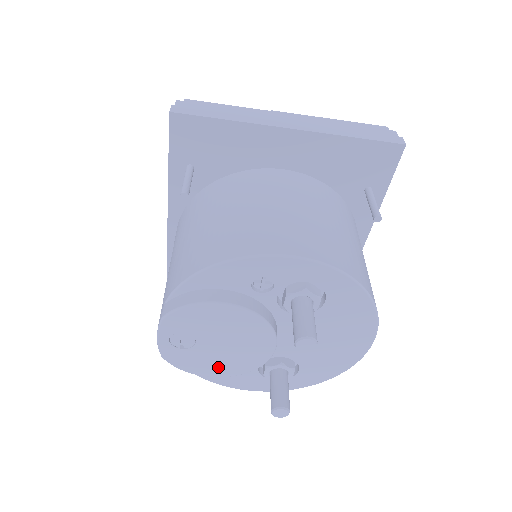
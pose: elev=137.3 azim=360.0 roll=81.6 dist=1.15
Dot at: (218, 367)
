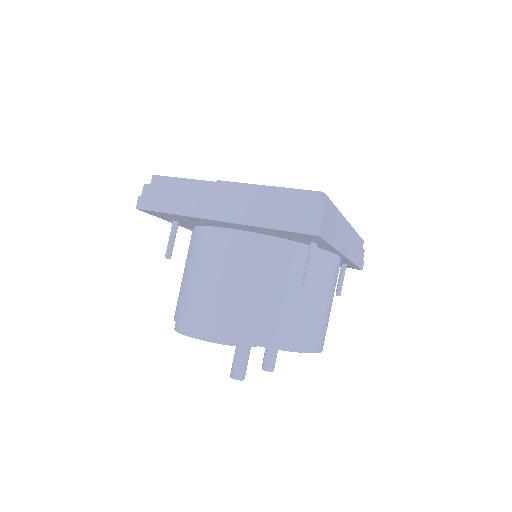
Dot at: occluded
